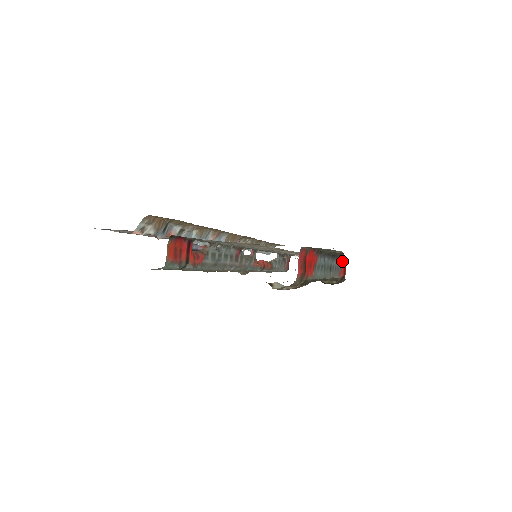
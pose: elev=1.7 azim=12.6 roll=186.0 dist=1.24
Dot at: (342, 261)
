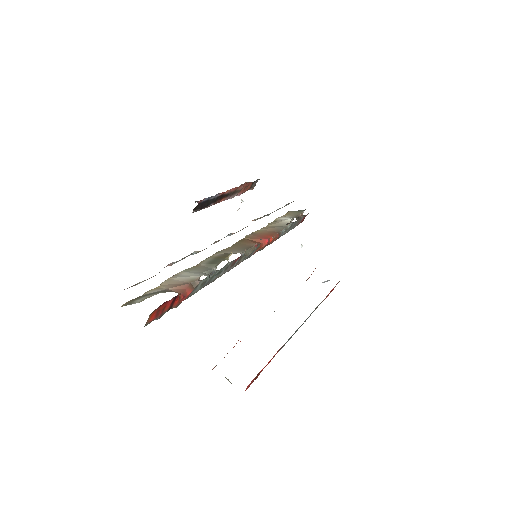
Dot at: occluded
